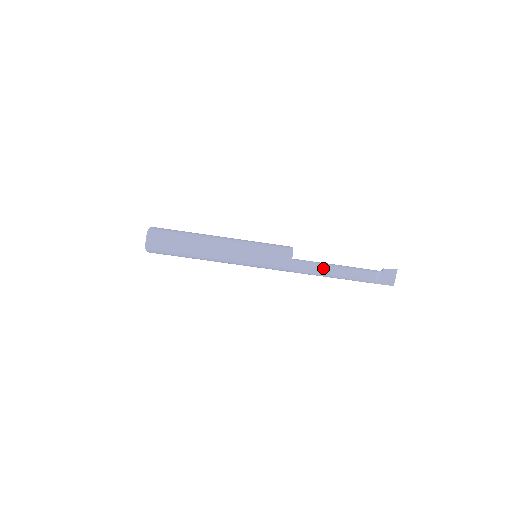
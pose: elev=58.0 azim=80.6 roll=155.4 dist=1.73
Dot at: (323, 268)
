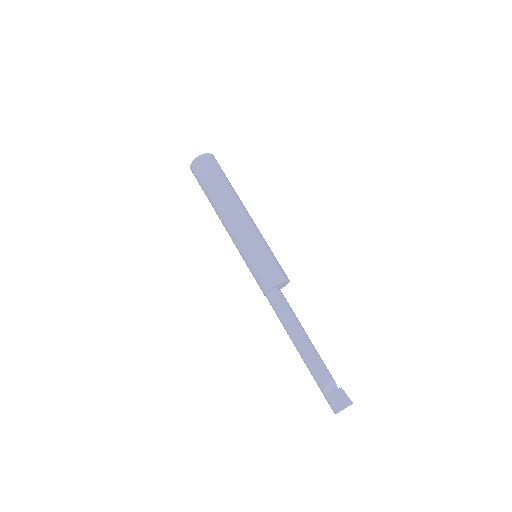
Dot at: (297, 321)
